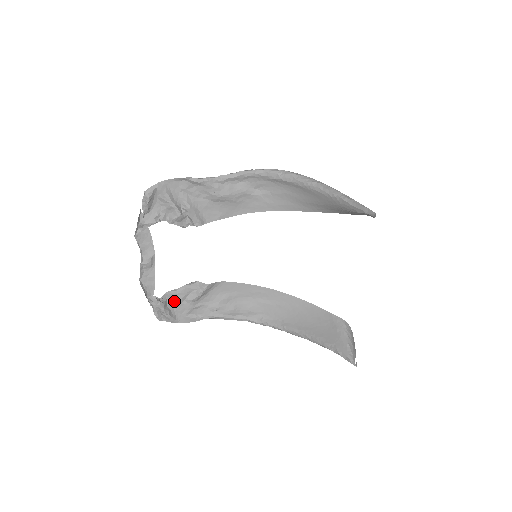
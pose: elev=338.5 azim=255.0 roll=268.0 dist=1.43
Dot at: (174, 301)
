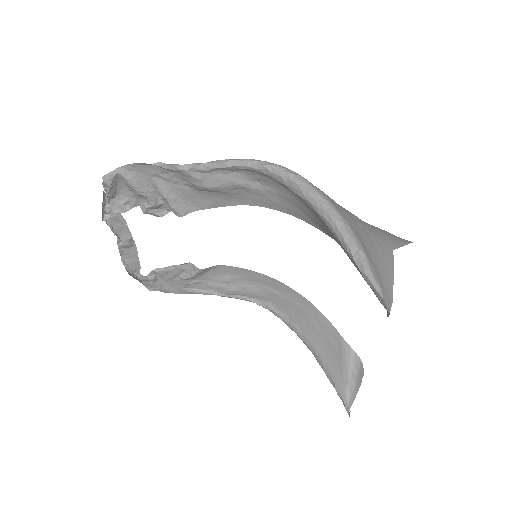
Dot at: (165, 276)
